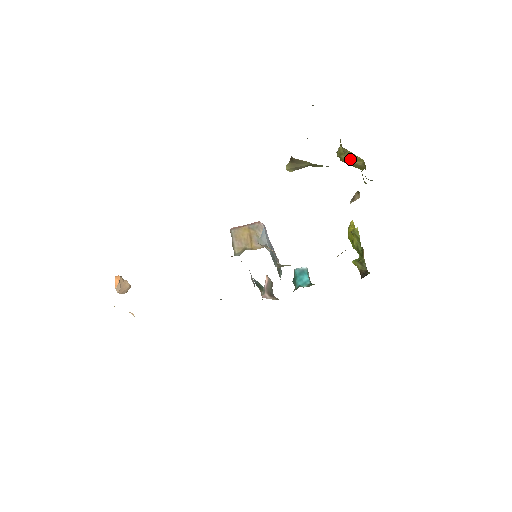
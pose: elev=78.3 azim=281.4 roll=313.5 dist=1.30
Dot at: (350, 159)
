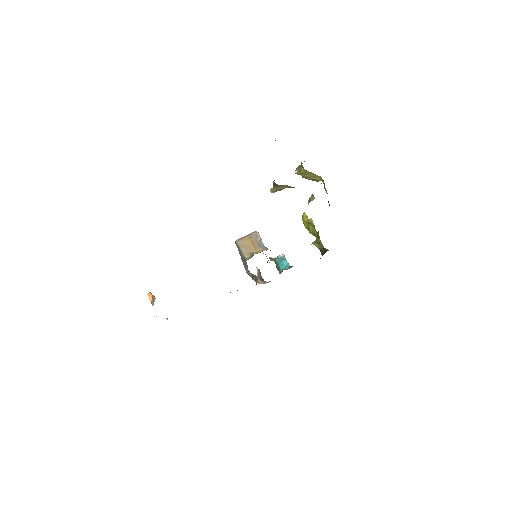
Dot at: (311, 177)
